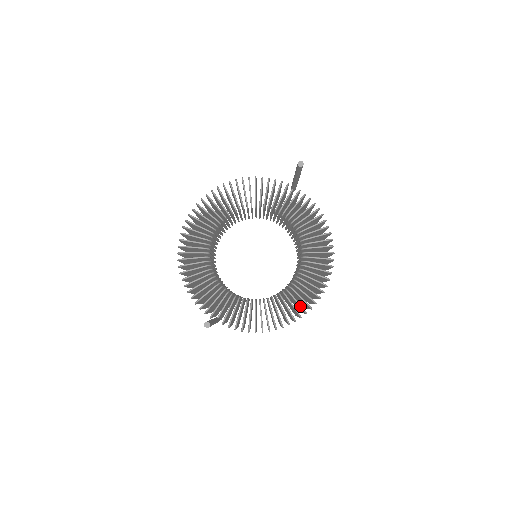
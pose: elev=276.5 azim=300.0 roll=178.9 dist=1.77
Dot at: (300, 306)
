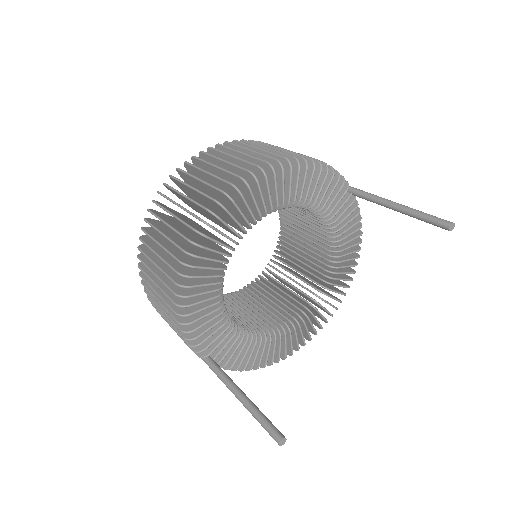
Dot at: (304, 341)
